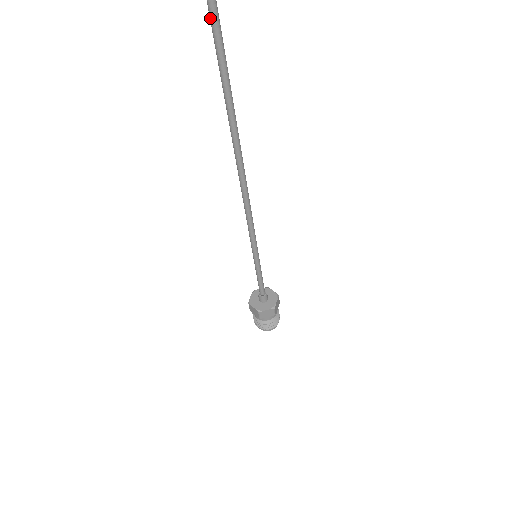
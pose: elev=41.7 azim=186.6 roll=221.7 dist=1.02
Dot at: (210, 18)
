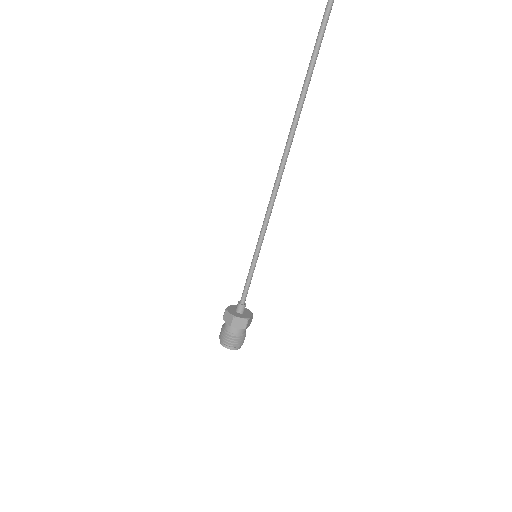
Dot at: (315, 47)
